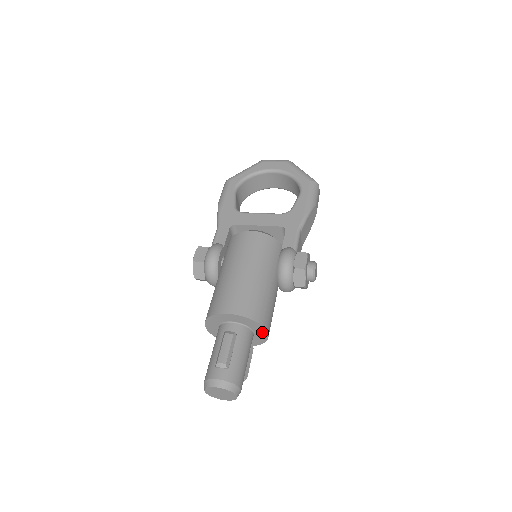
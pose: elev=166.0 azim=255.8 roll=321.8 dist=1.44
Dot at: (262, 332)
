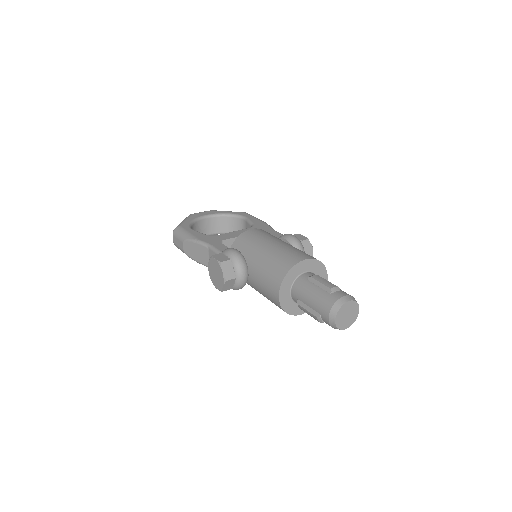
Dot at: occluded
